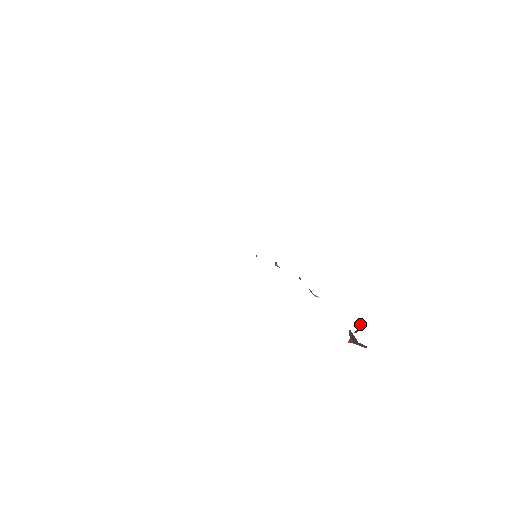
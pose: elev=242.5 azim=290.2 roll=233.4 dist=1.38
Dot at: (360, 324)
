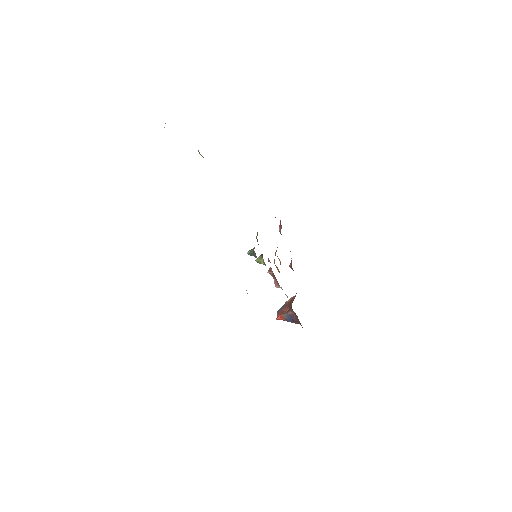
Dot at: (286, 304)
